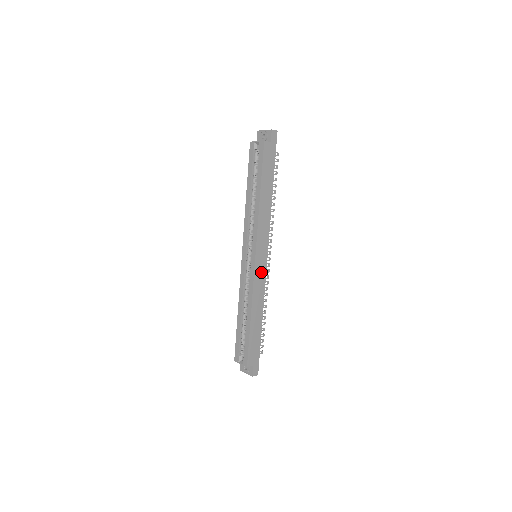
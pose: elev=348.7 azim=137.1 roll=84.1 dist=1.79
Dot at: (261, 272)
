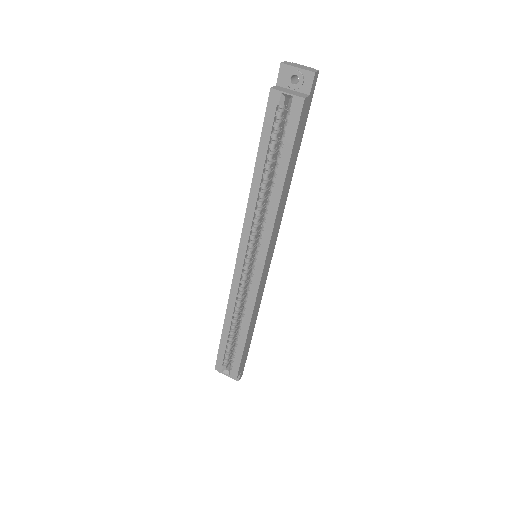
Dot at: (264, 278)
